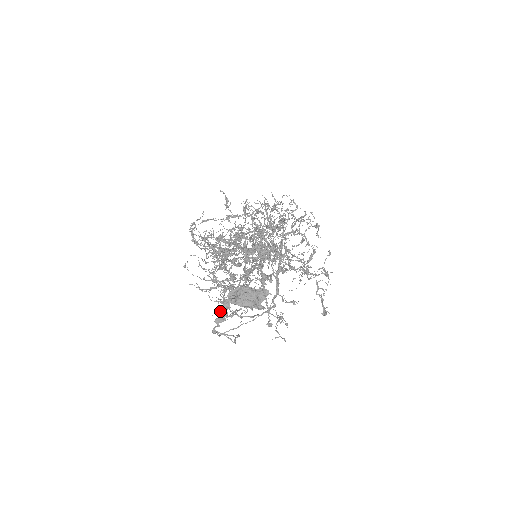
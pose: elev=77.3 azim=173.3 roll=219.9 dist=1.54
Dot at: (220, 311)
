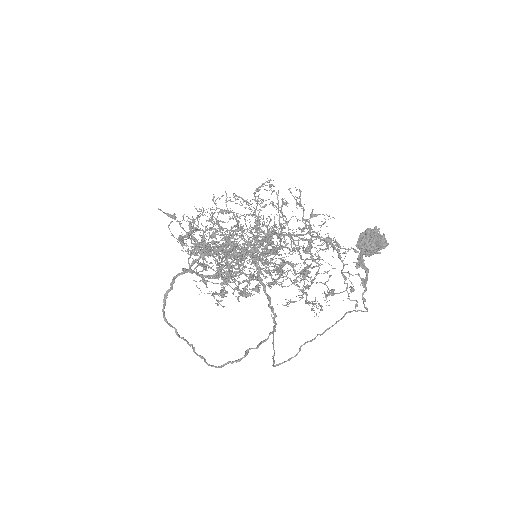
Dot at: occluded
